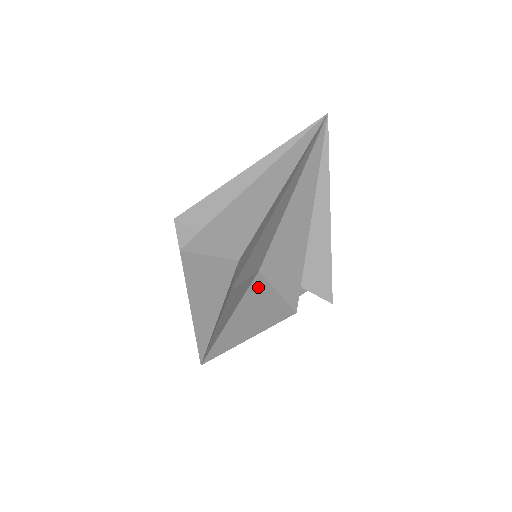
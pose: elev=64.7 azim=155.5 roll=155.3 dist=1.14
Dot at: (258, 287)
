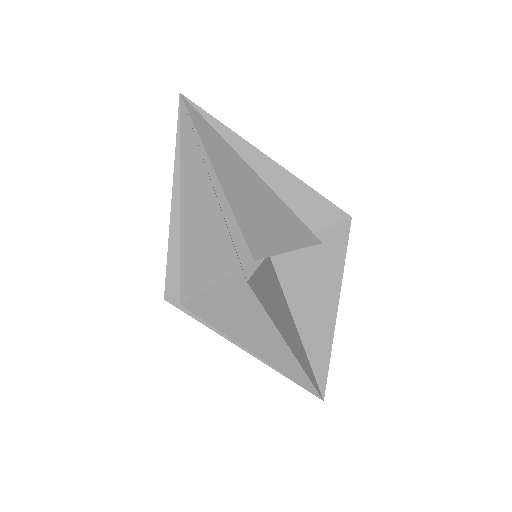
Dot at: occluded
